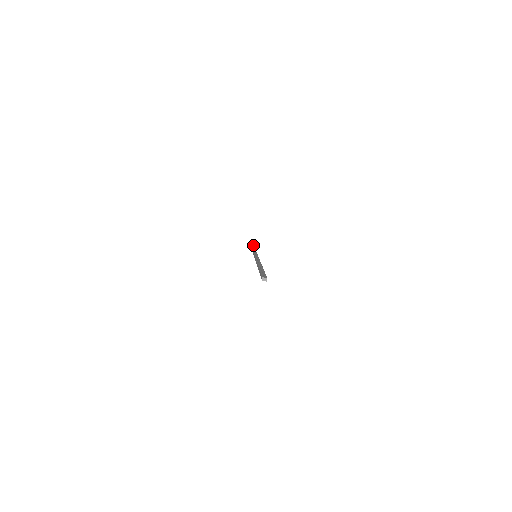
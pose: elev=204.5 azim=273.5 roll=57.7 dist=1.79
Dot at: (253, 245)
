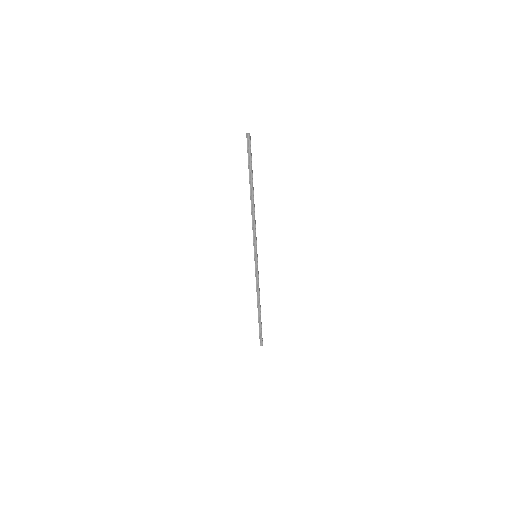
Dot at: (260, 316)
